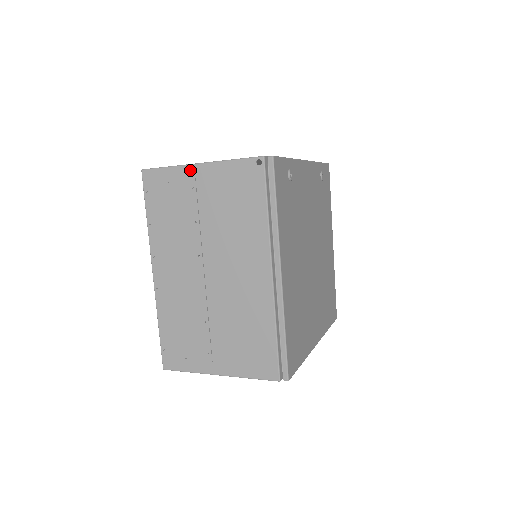
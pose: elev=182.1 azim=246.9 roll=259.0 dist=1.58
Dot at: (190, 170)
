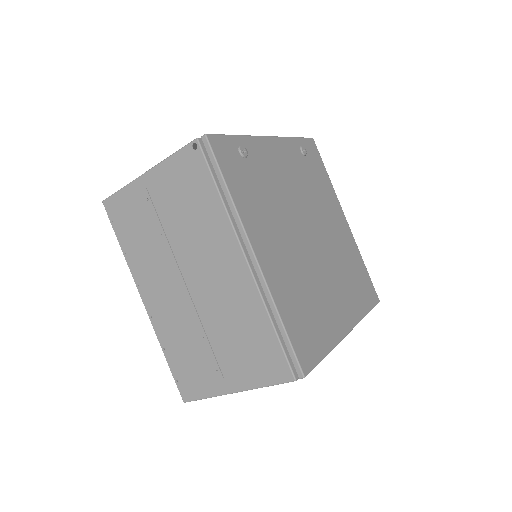
Dot at: (140, 183)
